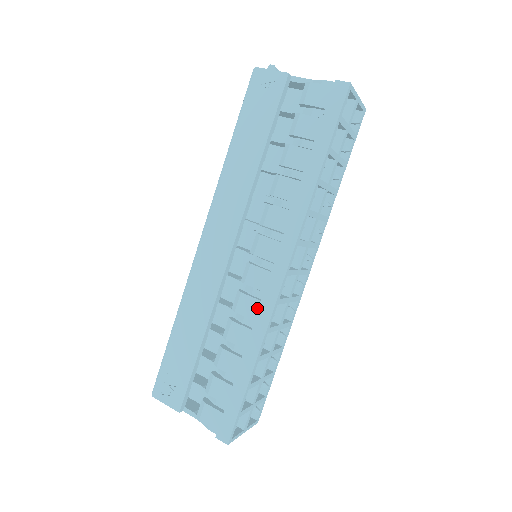
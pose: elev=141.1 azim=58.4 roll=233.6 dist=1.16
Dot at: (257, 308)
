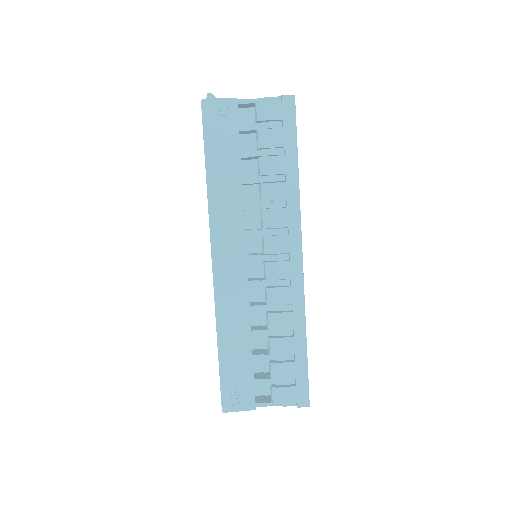
Dot at: (290, 293)
